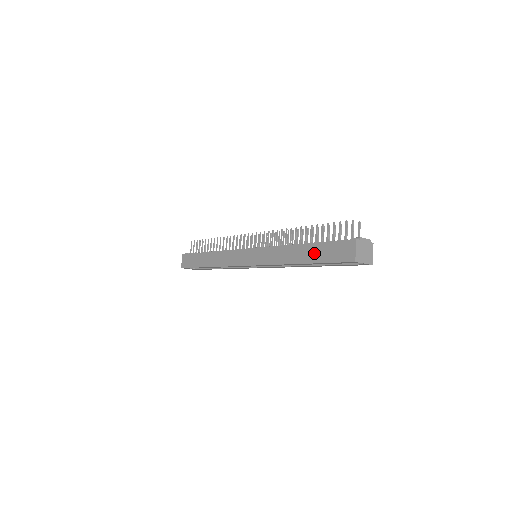
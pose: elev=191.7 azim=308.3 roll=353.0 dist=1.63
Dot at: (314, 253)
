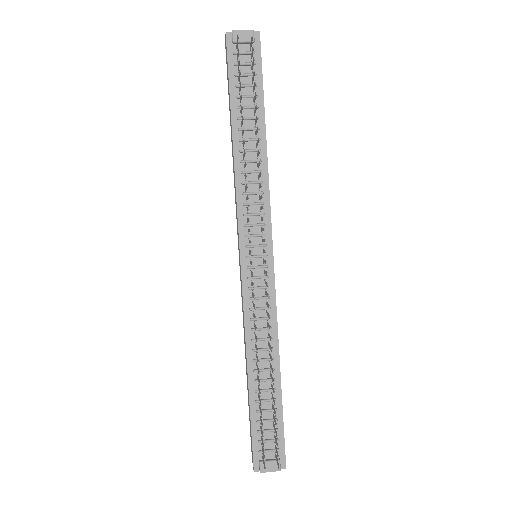
Dot at: (248, 399)
